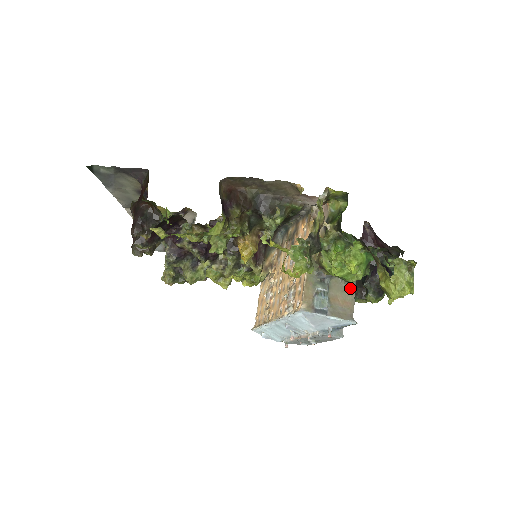
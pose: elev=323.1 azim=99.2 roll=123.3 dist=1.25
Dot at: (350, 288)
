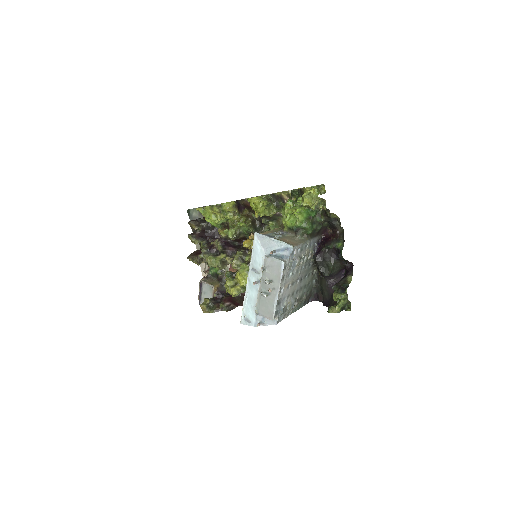
Dot at: (299, 241)
